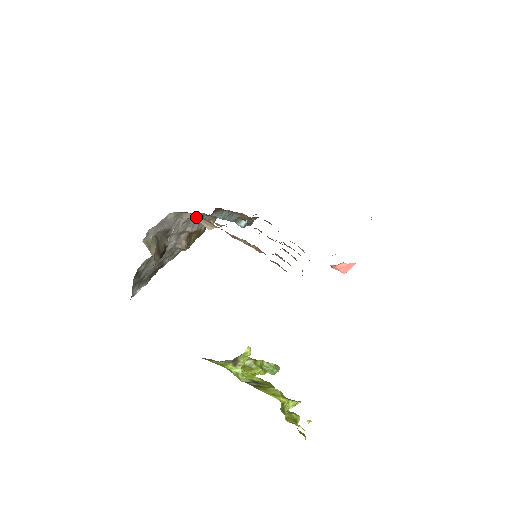
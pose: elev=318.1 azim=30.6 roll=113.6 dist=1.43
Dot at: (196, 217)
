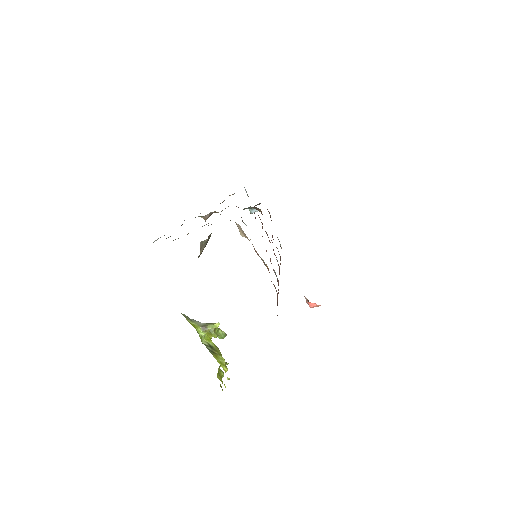
Dot at: (240, 227)
